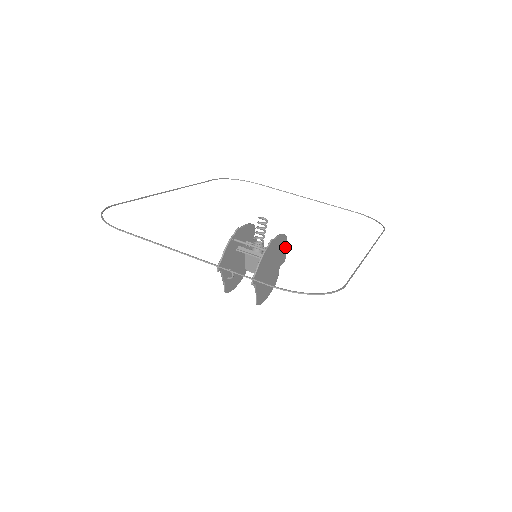
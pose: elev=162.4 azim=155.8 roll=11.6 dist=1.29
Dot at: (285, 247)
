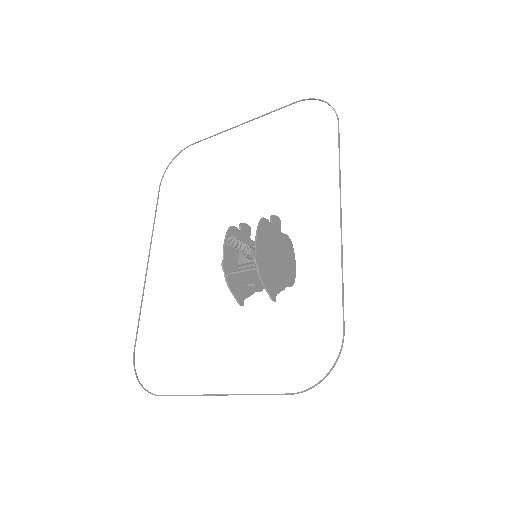
Dot at: occluded
